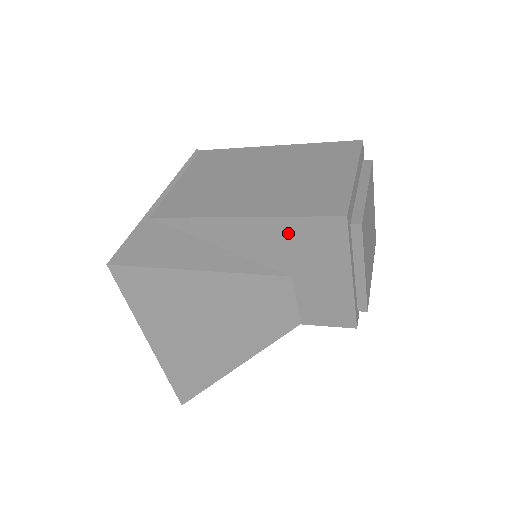
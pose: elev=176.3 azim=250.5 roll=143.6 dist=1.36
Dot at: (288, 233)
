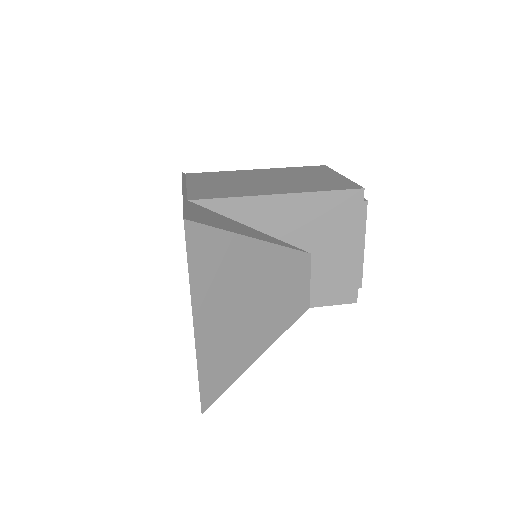
Dot at: (316, 208)
